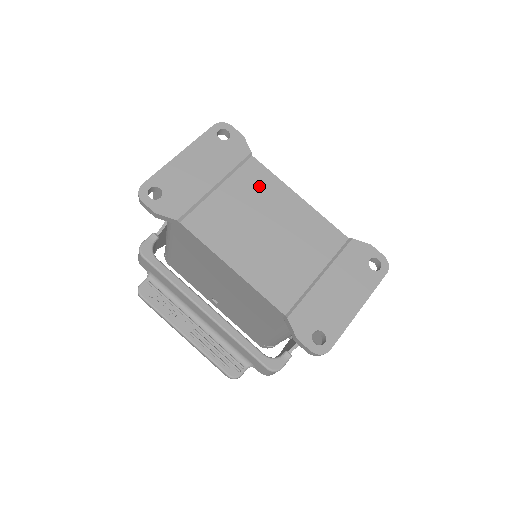
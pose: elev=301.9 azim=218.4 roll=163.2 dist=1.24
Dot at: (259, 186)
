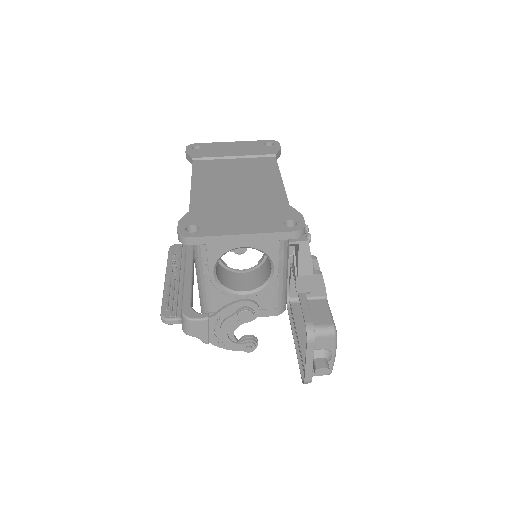
Dot at: (261, 167)
